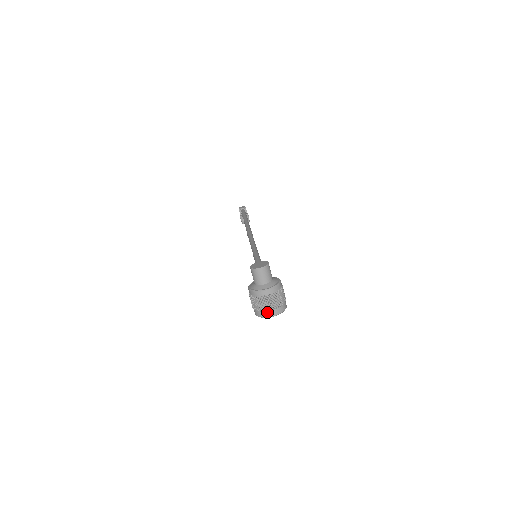
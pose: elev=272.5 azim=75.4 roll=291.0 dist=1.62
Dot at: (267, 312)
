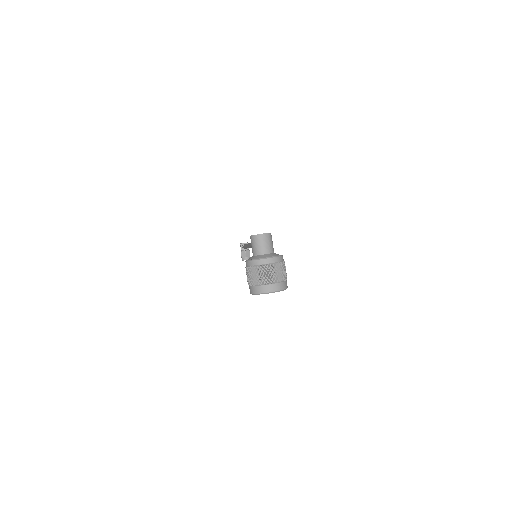
Dot at: (265, 286)
